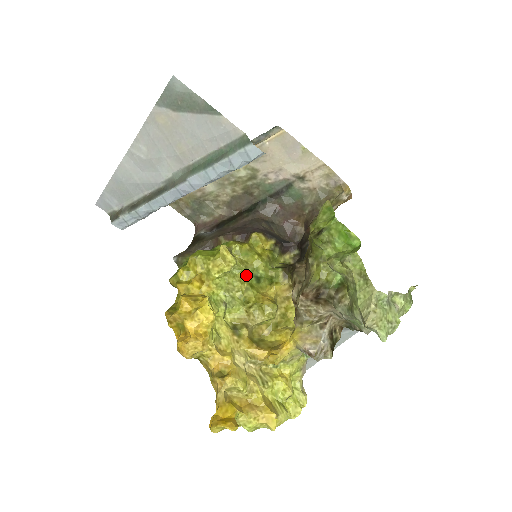
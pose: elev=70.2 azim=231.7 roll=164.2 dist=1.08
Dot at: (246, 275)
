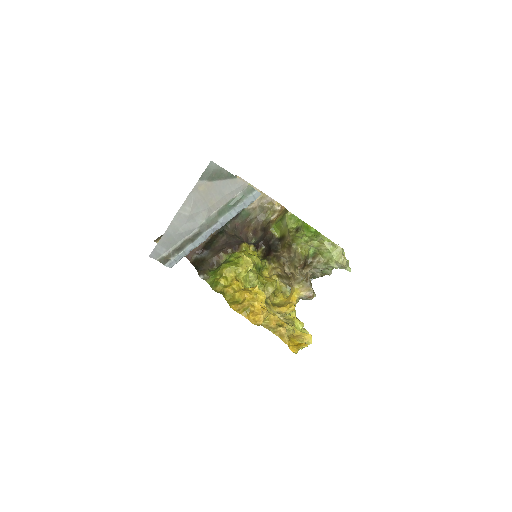
Dot at: (255, 269)
